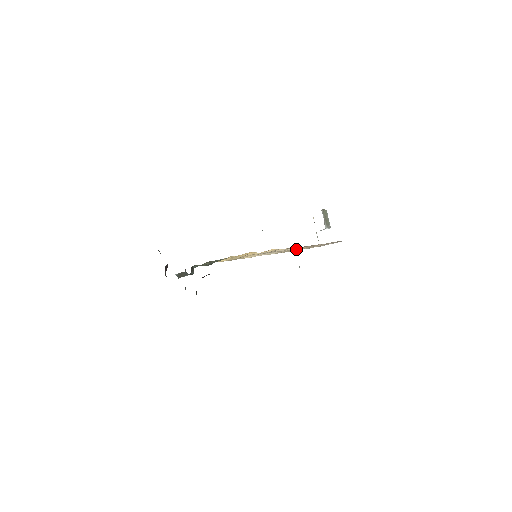
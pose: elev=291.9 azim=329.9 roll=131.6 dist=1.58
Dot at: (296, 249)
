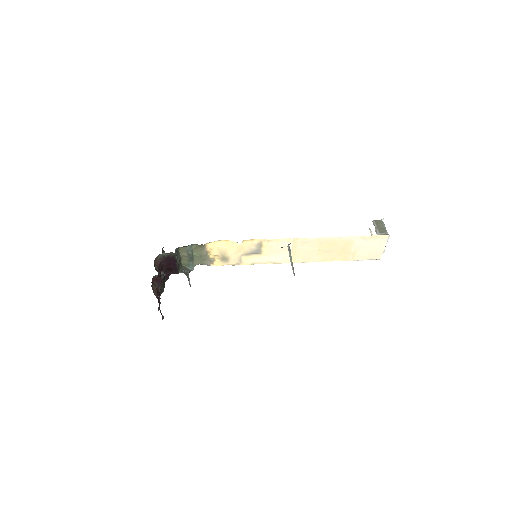
Dot at: (321, 253)
